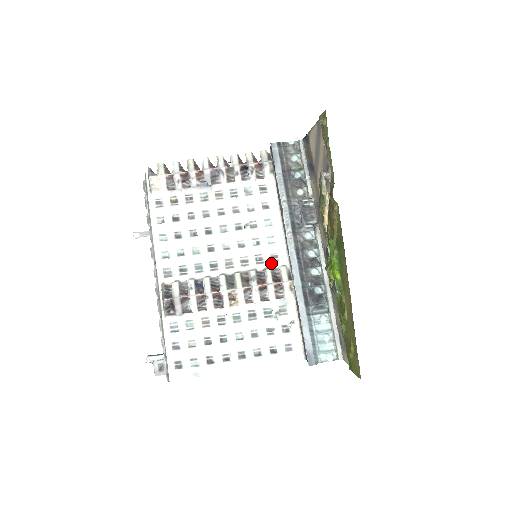
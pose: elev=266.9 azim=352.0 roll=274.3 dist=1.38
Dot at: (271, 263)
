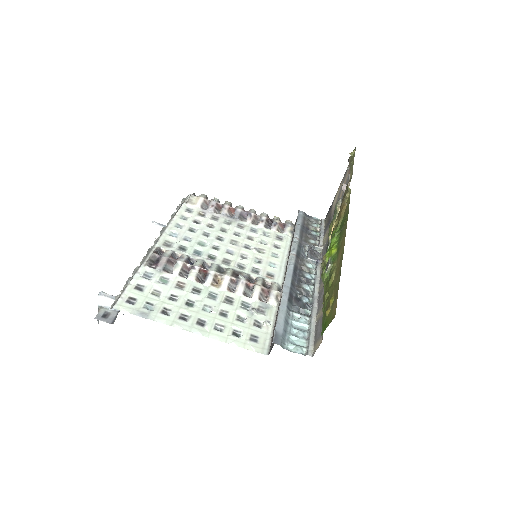
Dot at: (265, 277)
